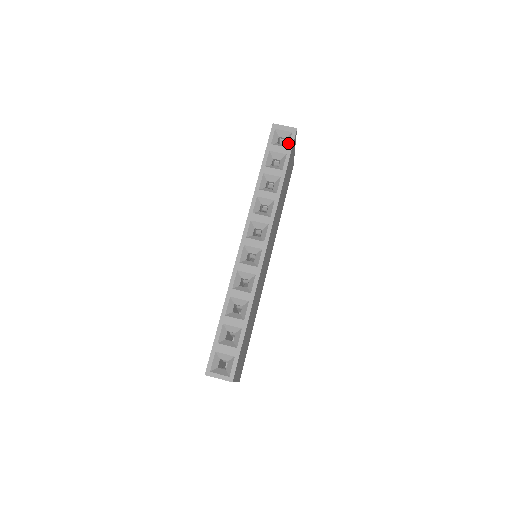
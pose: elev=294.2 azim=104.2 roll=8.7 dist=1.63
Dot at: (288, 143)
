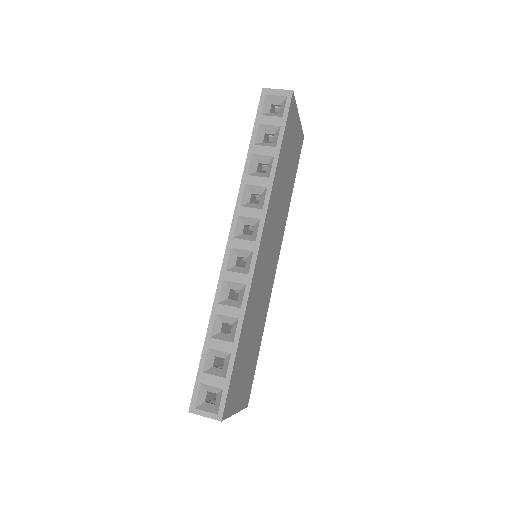
Dot at: (282, 111)
